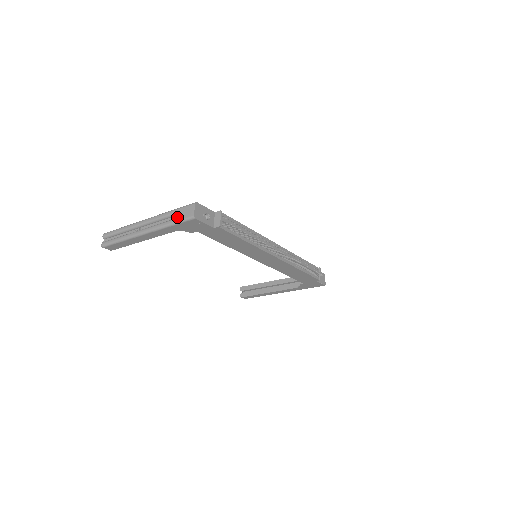
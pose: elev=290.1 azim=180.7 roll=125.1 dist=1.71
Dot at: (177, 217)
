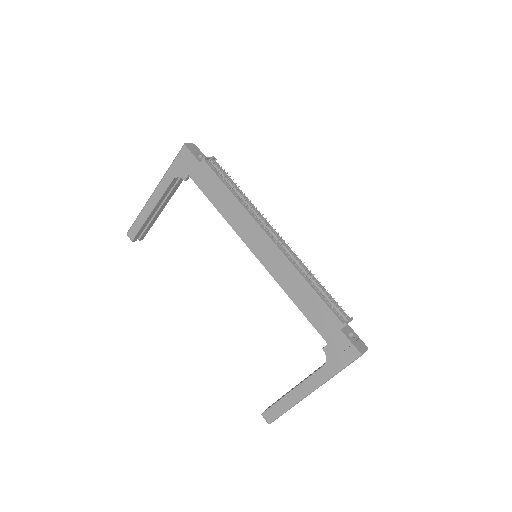
Dot at: occluded
